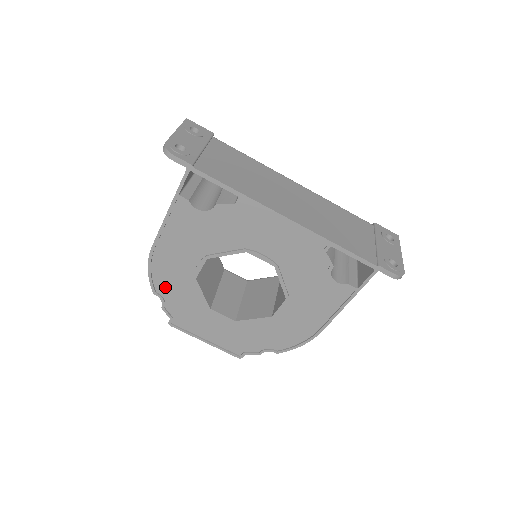
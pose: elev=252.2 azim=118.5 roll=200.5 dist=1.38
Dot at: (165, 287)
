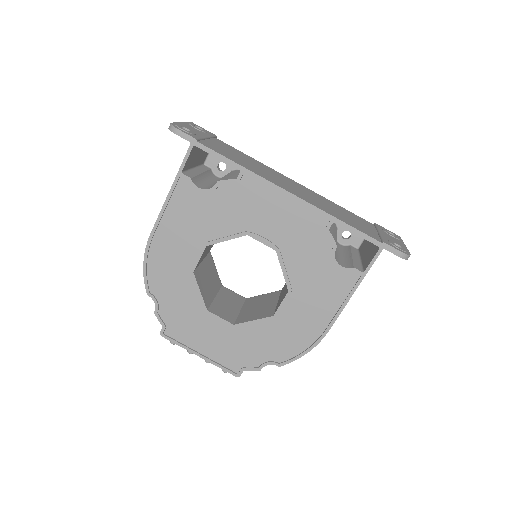
Dot at: (160, 286)
